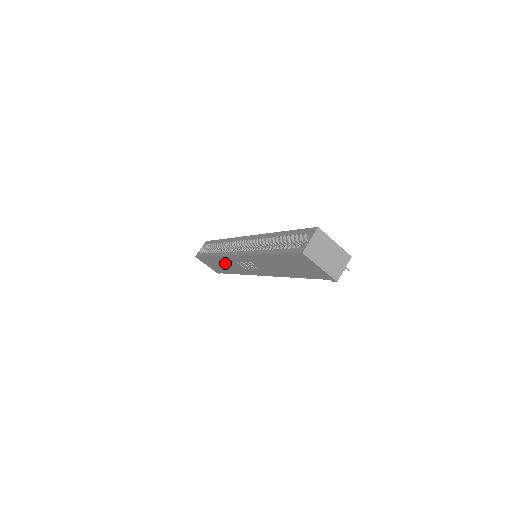
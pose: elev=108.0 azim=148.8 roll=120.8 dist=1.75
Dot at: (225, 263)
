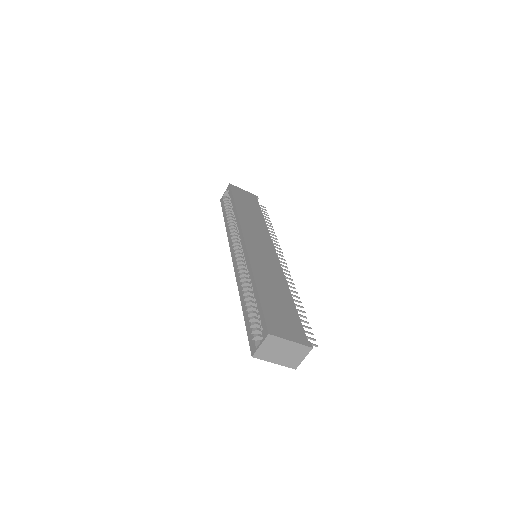
Dot at: occluded
